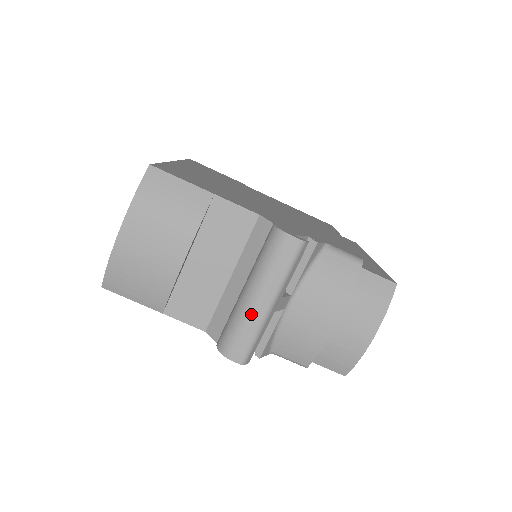
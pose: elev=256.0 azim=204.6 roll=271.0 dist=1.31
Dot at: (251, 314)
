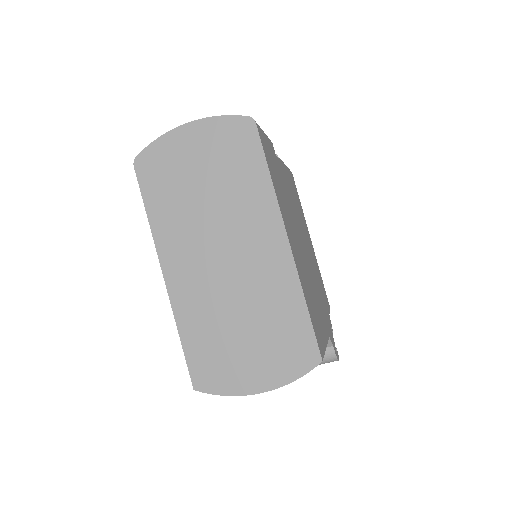
Dot at: occluded
